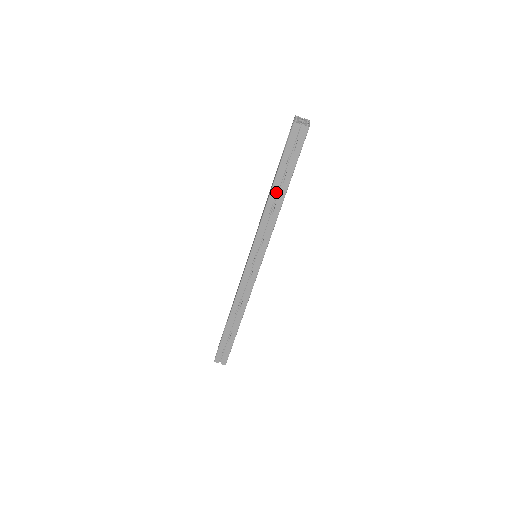
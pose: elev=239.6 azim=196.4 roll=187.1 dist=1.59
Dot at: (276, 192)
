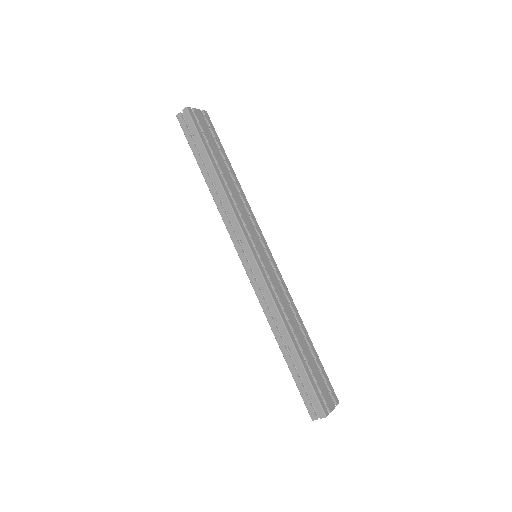
Dot at: (209, 177)
